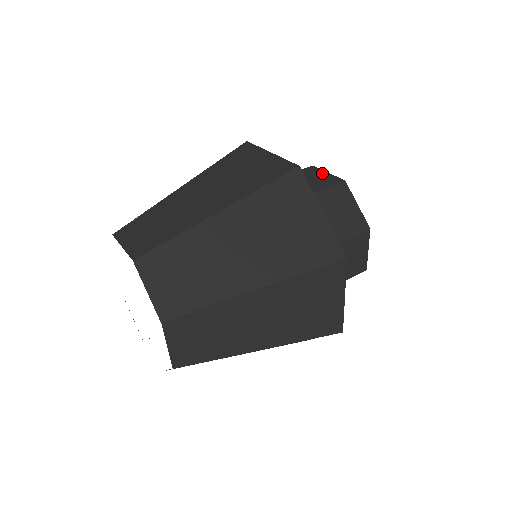
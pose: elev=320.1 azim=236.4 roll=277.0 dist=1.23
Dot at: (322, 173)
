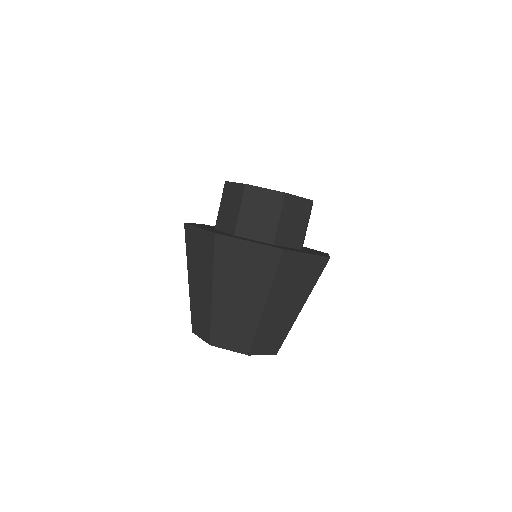
Dot at: (233, 186)
